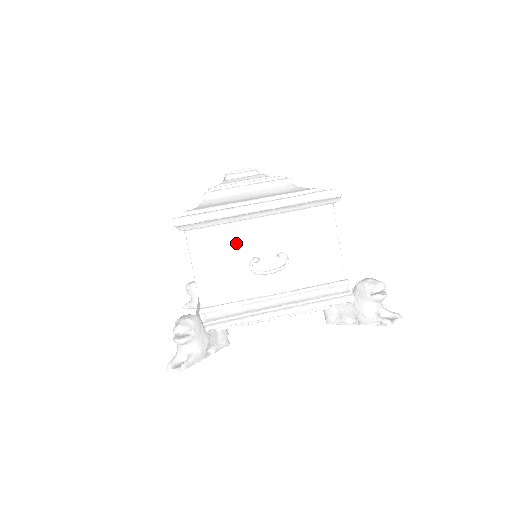
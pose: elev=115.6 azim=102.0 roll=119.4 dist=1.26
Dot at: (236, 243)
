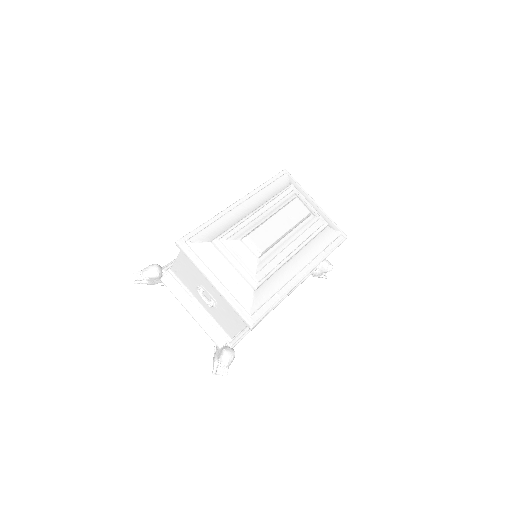
Dot at: (199, 276)
